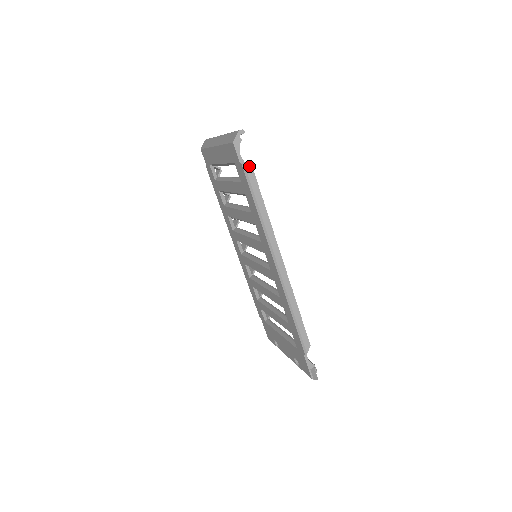
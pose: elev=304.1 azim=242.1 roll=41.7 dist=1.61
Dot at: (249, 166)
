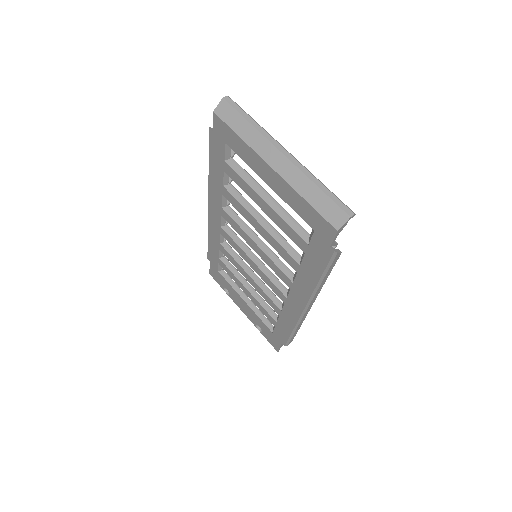
Dot at: (336, 245)
